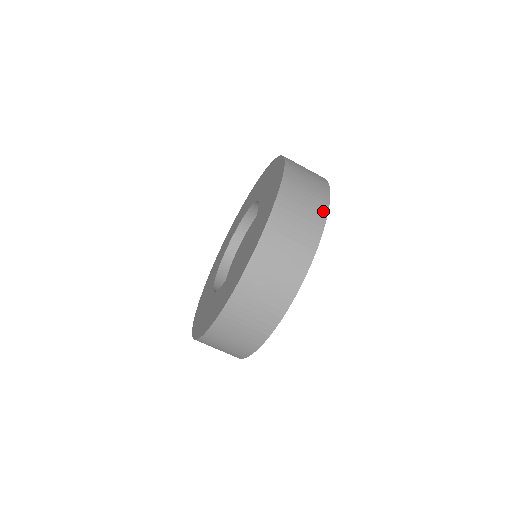
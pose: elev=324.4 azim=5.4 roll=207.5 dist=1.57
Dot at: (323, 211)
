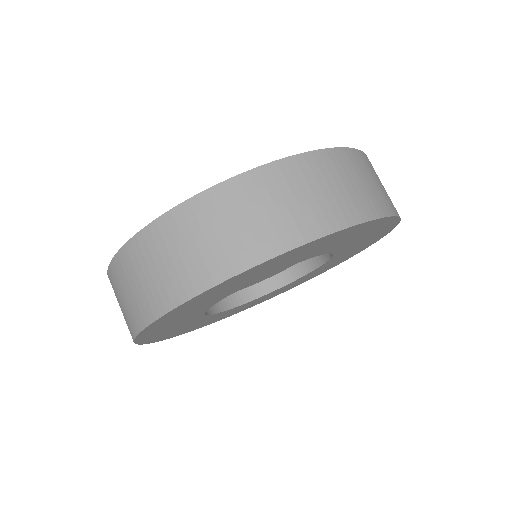
Dot at: occluded
